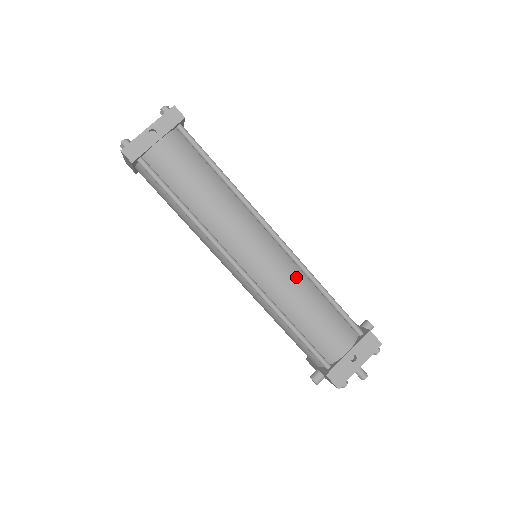
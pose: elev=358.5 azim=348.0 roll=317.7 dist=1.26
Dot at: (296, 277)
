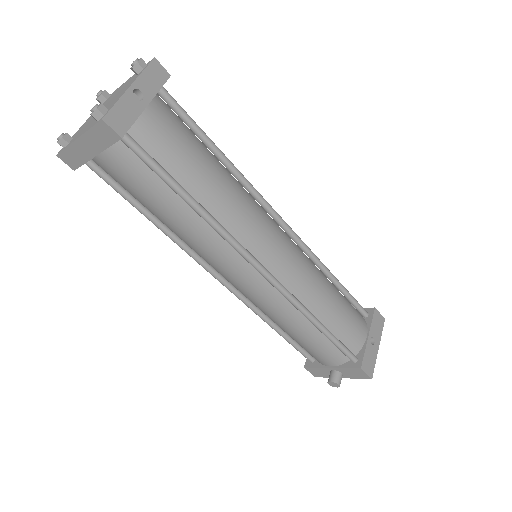
Dot at: (313, 267)
